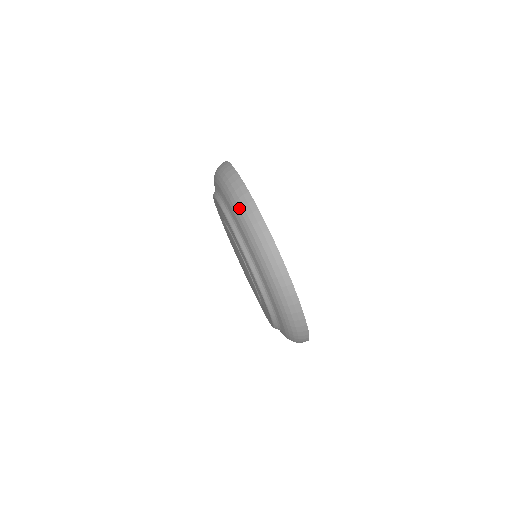
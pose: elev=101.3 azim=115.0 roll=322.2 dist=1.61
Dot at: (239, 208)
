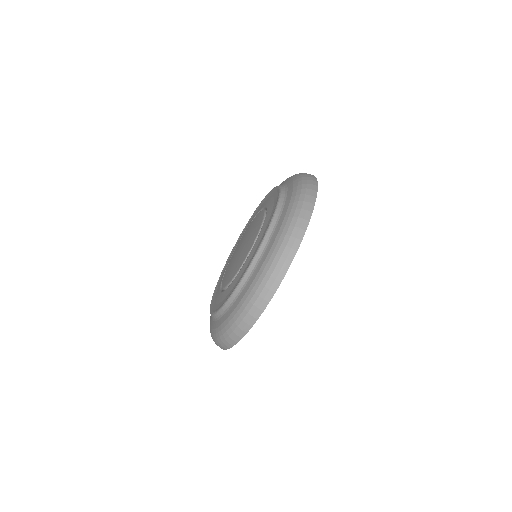
Dot at: (220, 337)
